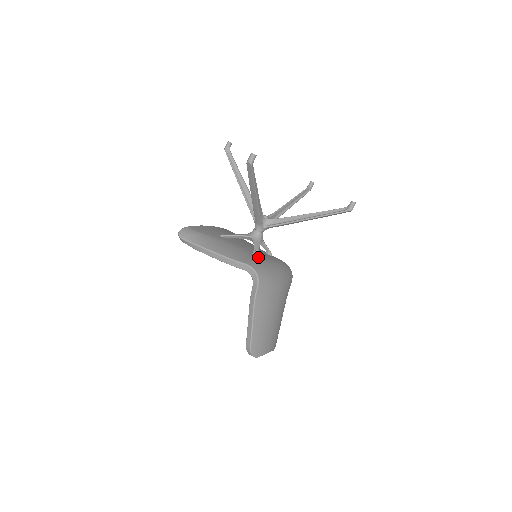
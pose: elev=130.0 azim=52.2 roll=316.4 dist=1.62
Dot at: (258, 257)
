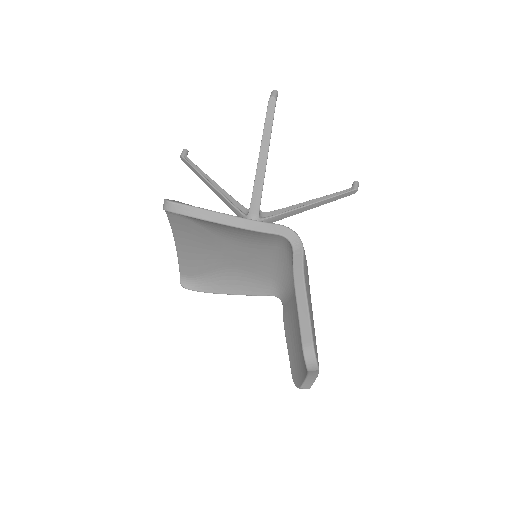
Dot at: occluded
